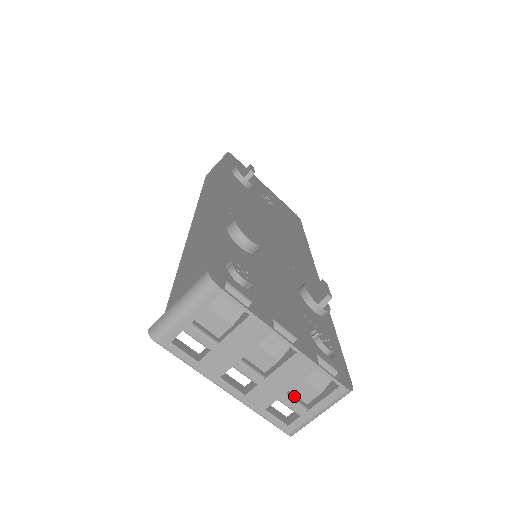
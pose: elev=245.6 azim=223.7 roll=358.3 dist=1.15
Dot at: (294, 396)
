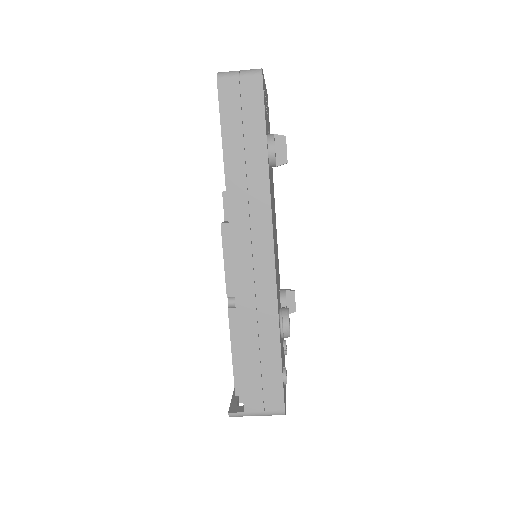
Dot at: occluded
